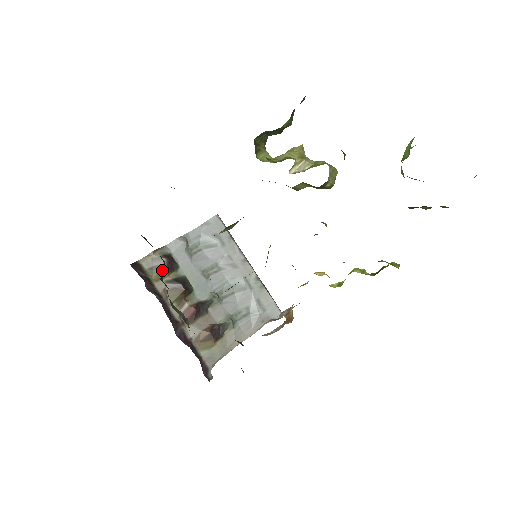
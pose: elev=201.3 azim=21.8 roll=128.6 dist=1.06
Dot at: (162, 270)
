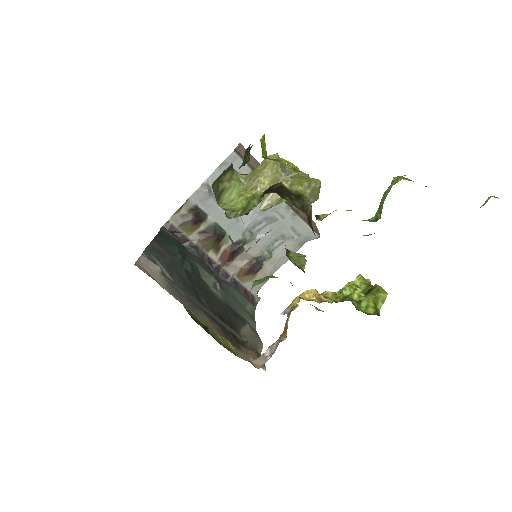
Dot at: (192, 224)
